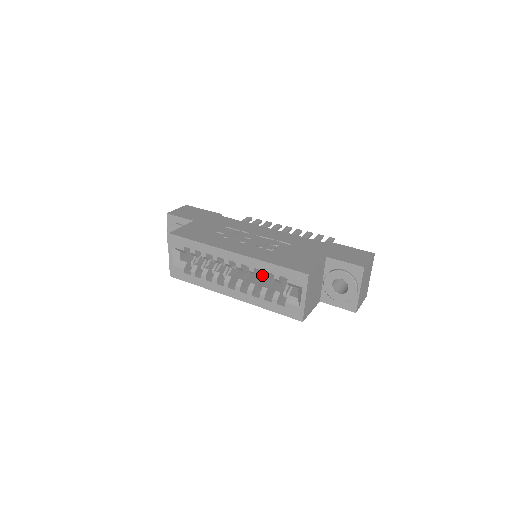
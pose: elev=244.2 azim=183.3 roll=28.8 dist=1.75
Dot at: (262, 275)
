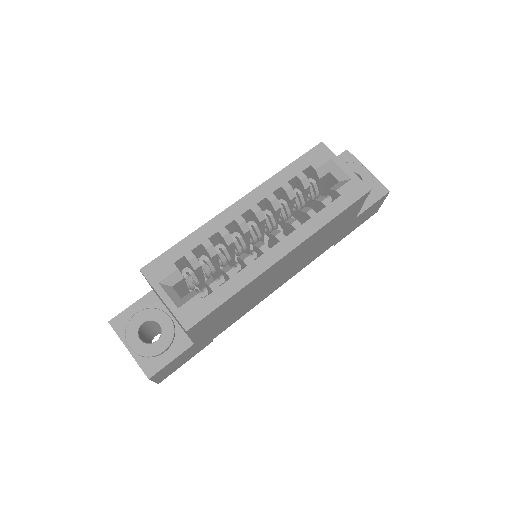
Dot at: (287, 192)
